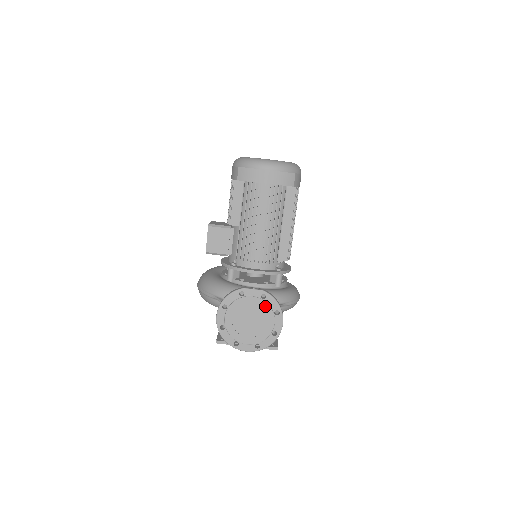
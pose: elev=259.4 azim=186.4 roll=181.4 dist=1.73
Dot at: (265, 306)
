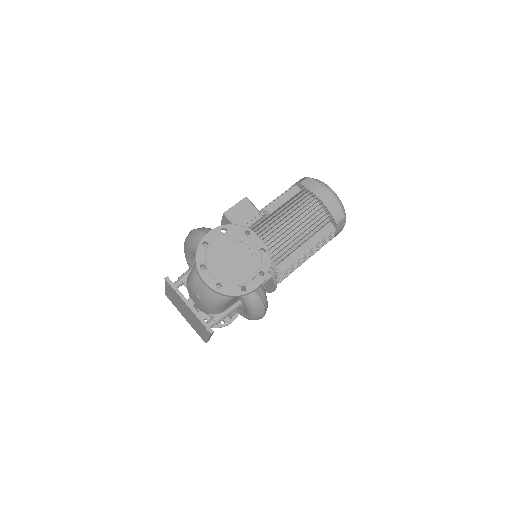
Dot at: (257, 259)
